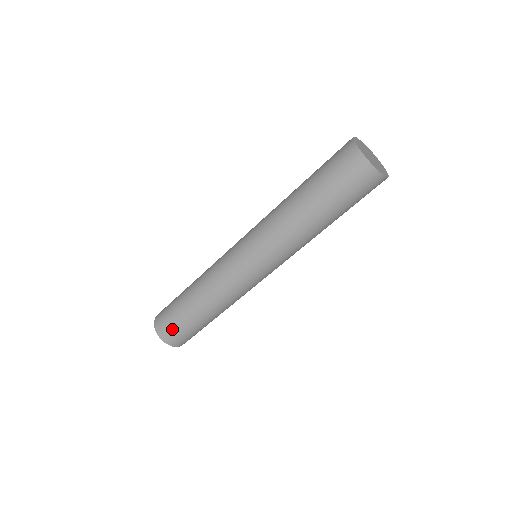
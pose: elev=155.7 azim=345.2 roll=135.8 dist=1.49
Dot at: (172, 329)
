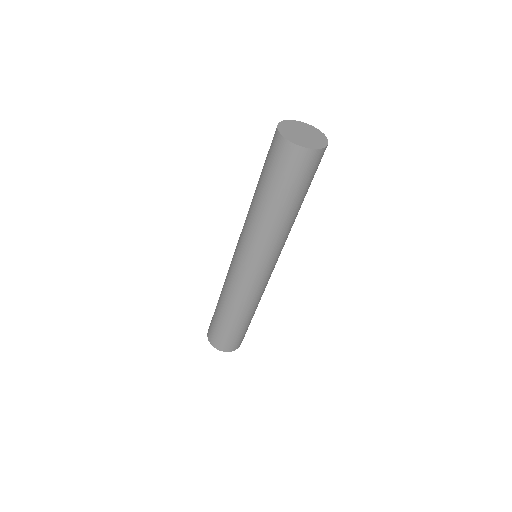
Dot at: (211, 327)
